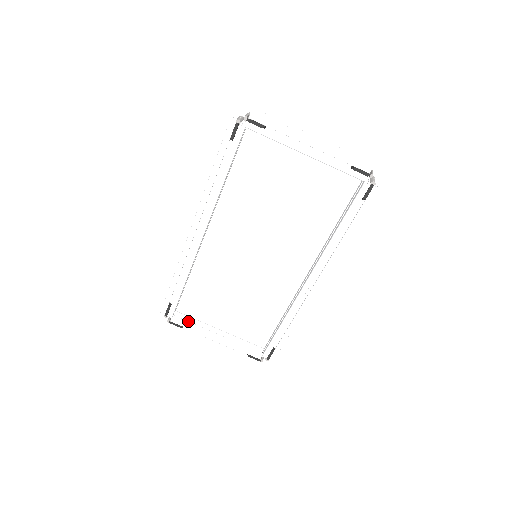
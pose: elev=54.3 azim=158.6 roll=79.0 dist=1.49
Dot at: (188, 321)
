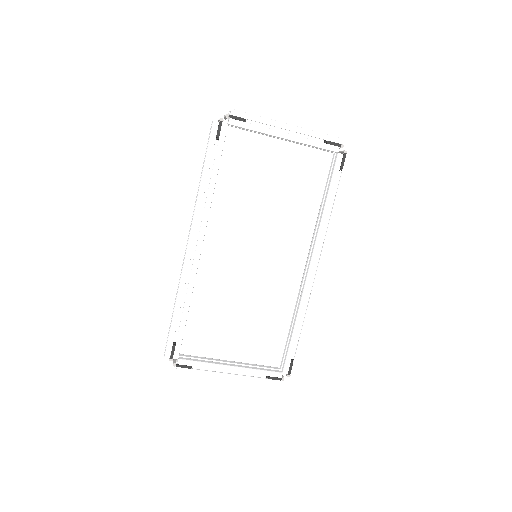
Dot at: (196, 359)
